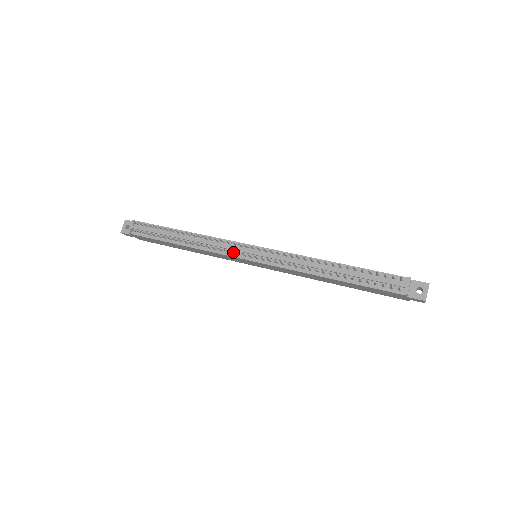
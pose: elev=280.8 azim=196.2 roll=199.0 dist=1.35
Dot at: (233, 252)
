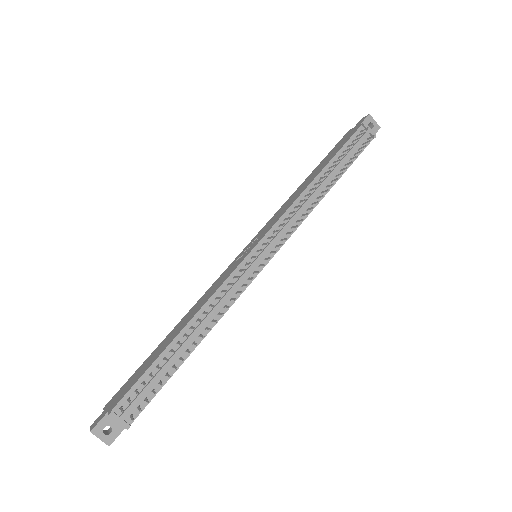
Dot at: (247, 278)
